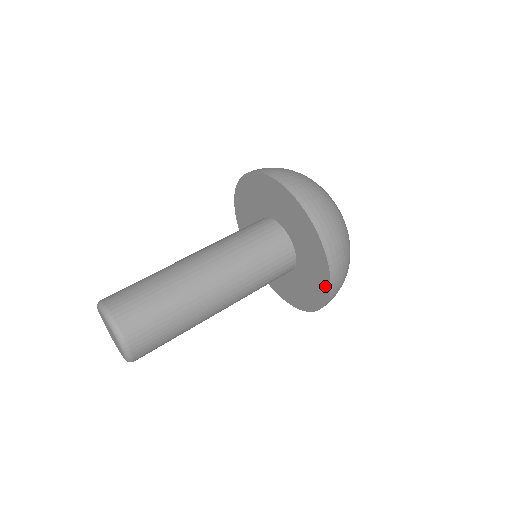
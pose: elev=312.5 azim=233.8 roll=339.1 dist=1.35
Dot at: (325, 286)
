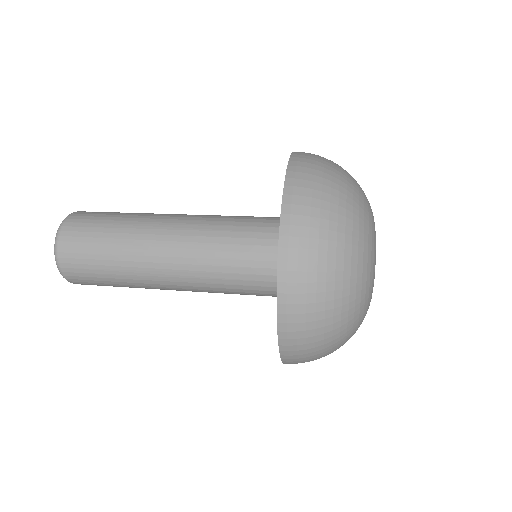
Dot at: occluded
